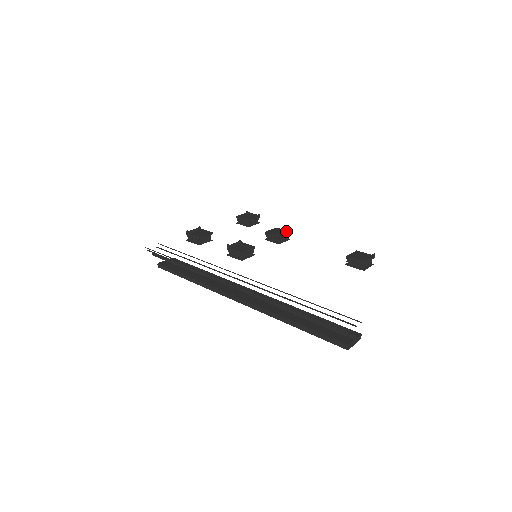
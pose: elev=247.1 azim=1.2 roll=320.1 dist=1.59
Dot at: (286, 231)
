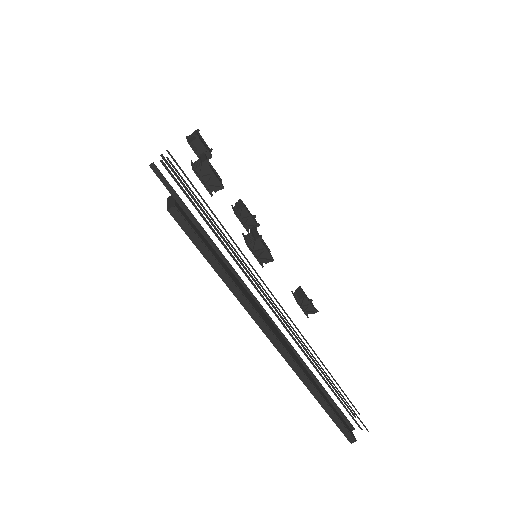
Dot at: (255, 217)
